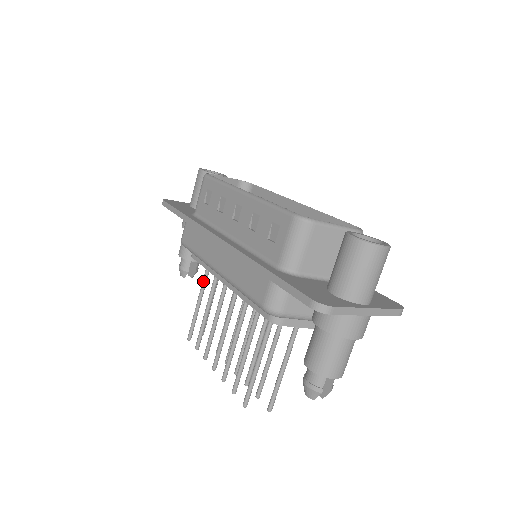
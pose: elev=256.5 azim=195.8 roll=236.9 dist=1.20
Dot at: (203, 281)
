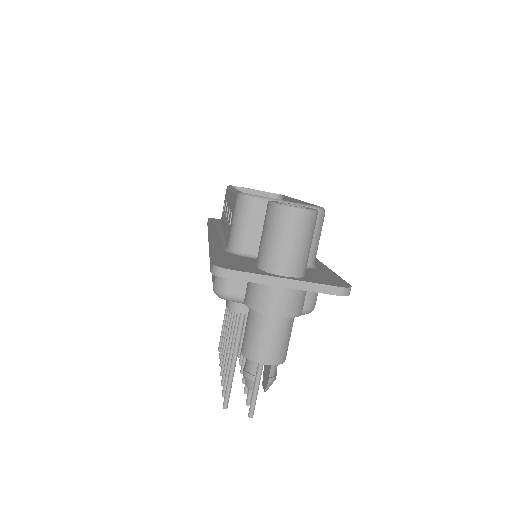
Dot at: occluded
